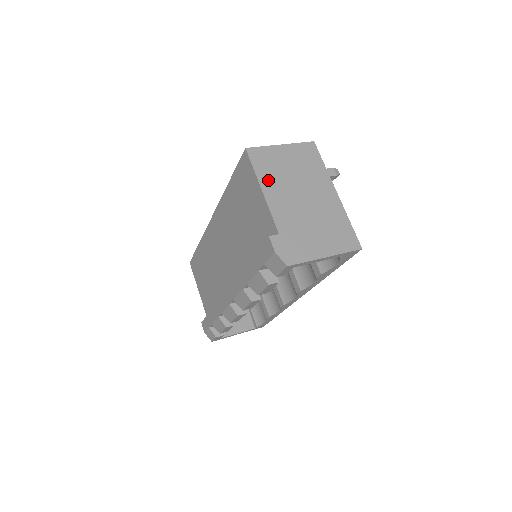
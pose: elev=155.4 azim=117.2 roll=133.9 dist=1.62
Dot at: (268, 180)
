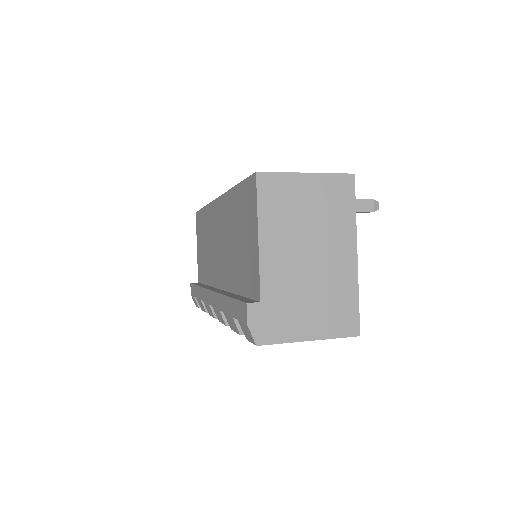
Dot at: (271, 224)
